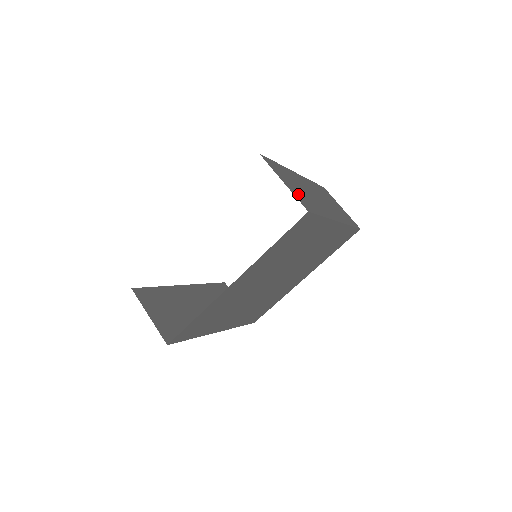
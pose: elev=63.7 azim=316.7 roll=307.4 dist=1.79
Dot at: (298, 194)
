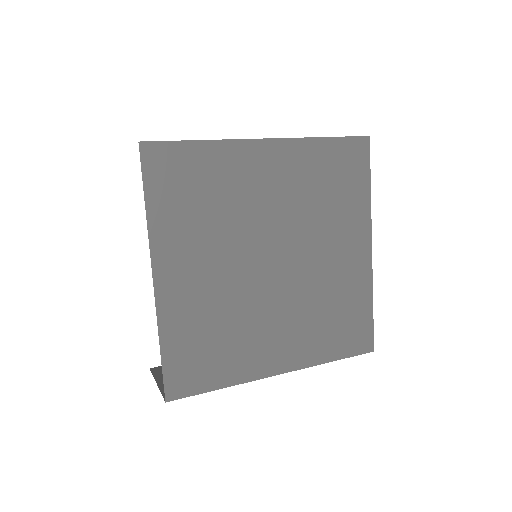
Dot at: occluded
